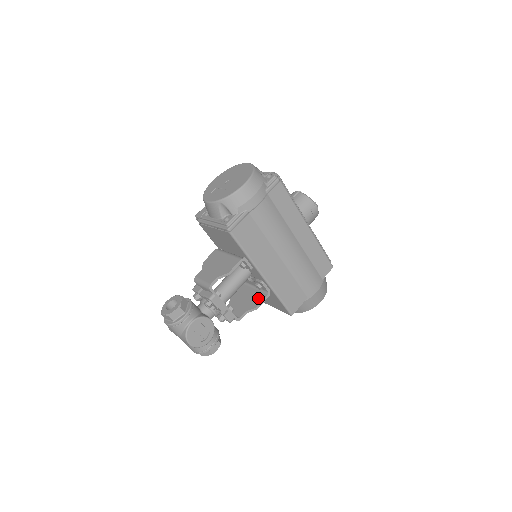
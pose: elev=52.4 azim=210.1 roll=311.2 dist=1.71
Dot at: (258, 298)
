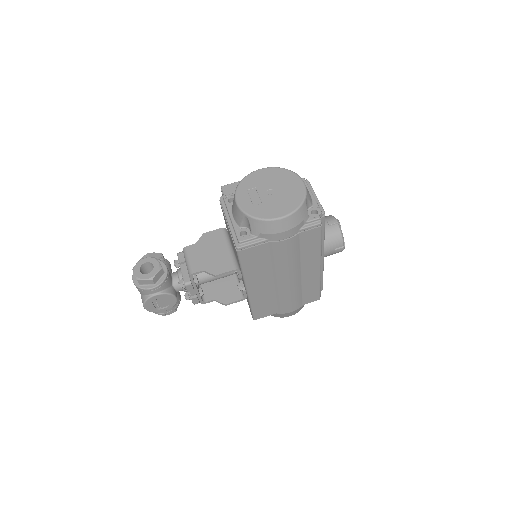
Dot at: (233, 295)
